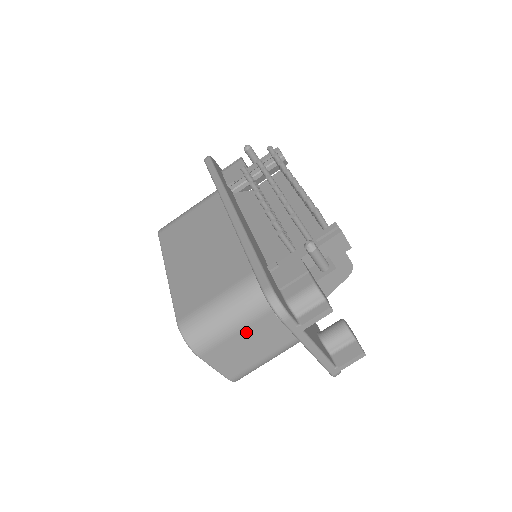
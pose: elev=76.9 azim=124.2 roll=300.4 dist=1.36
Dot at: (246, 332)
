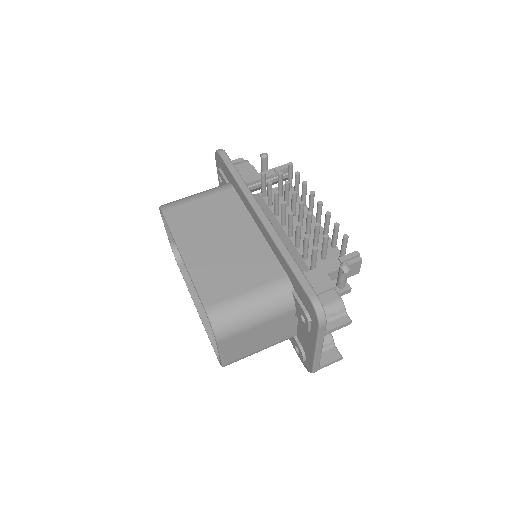
Dot at: (263, 327)
